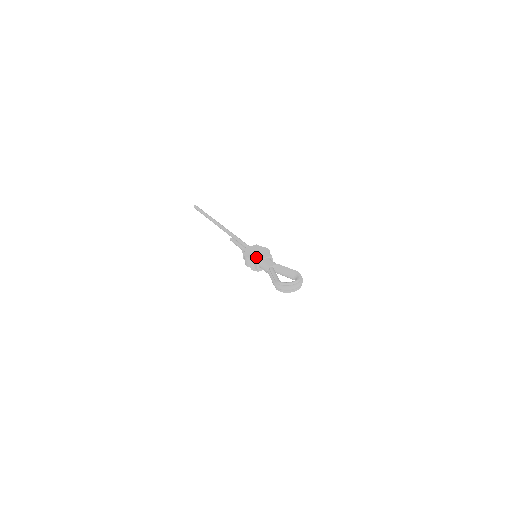
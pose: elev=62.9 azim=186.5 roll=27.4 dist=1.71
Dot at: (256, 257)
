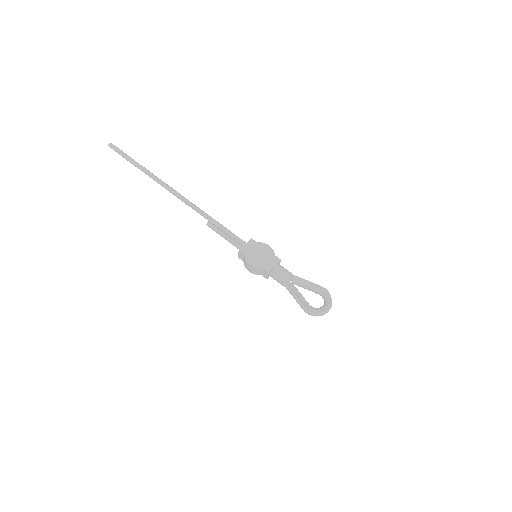
Dot at: (265, 266)
